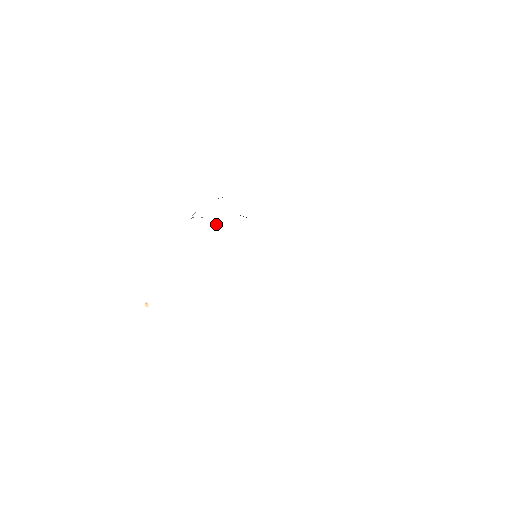
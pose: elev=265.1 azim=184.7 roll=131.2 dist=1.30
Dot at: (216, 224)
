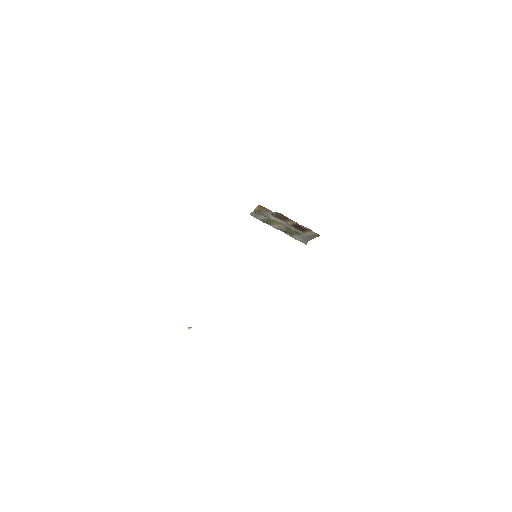
Dot at: (255, 208)
